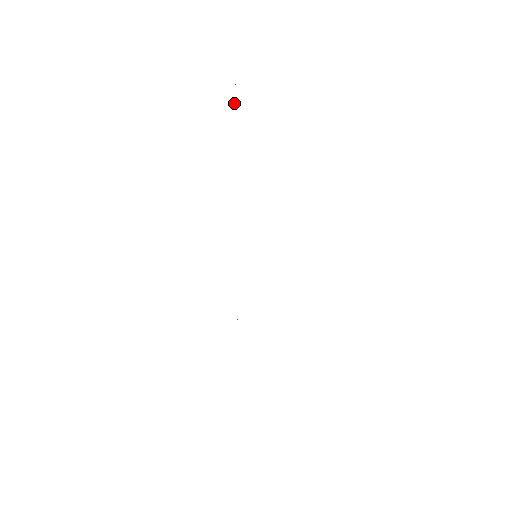
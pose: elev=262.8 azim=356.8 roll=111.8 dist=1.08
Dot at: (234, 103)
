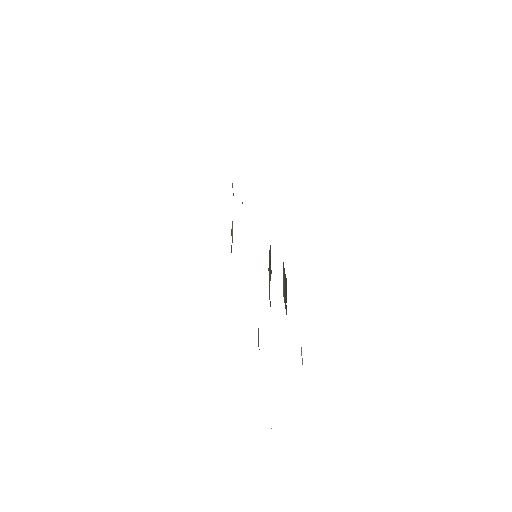
Dot at: (233, 193)
